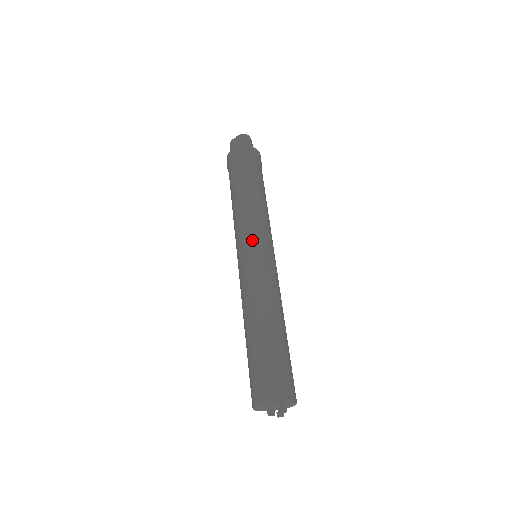
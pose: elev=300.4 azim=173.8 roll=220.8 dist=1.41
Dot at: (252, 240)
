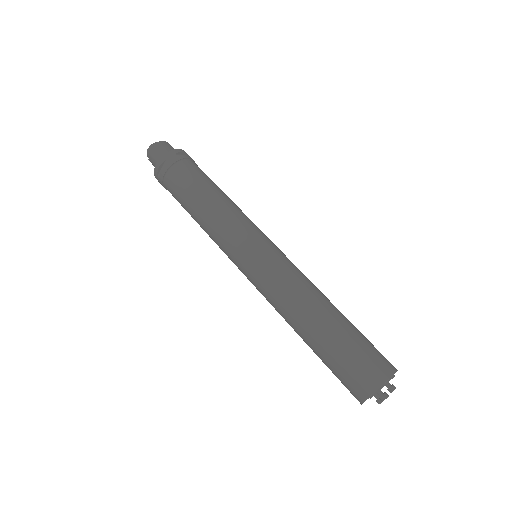
Dot at: (235, 256)
